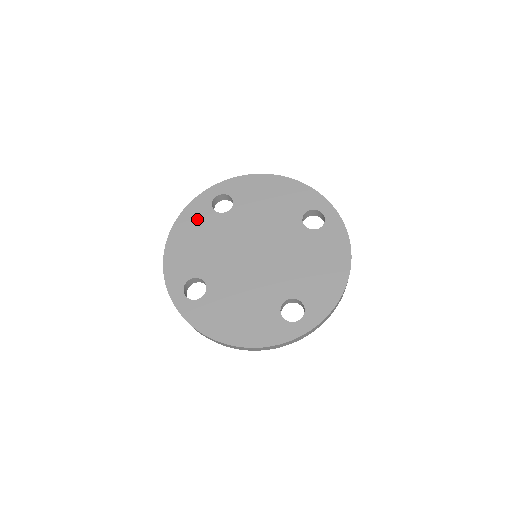
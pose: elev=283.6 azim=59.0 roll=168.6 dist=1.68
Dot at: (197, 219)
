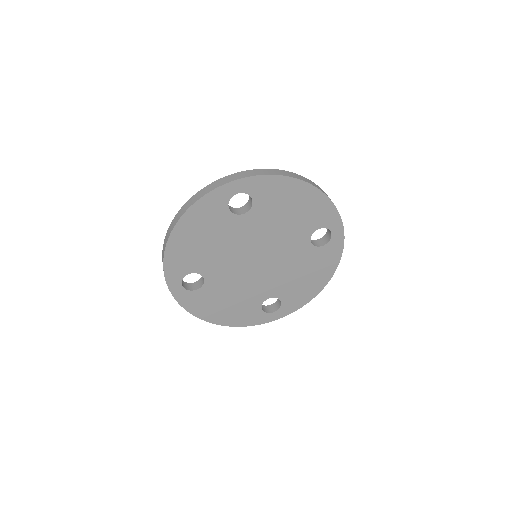
Dot at: (208, 217)
